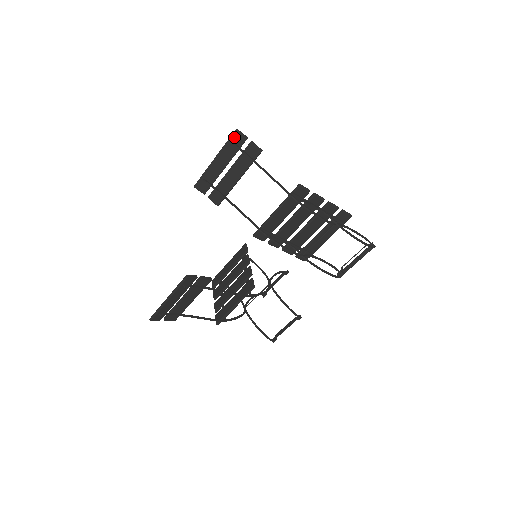
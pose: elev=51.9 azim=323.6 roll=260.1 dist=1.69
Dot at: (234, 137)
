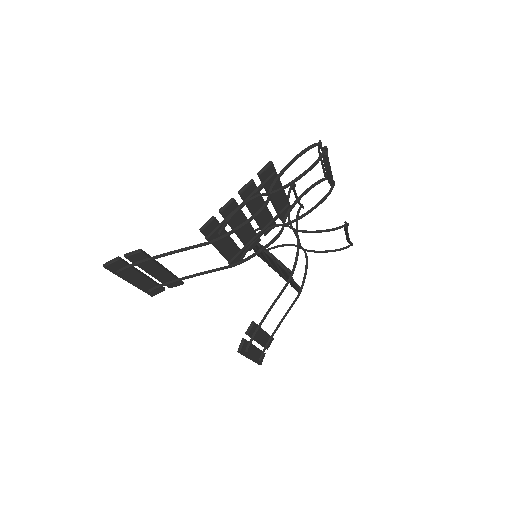
Dot at: (112, 269)
